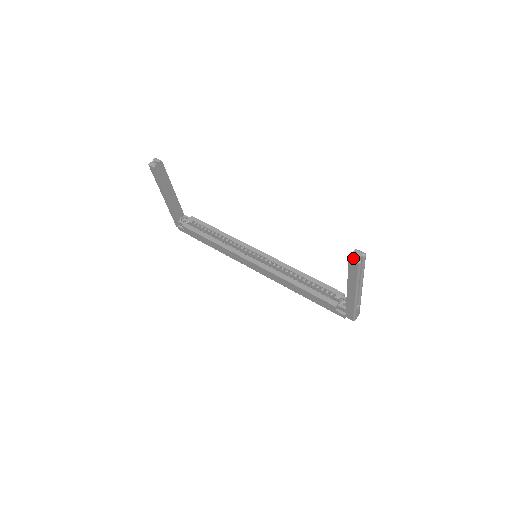
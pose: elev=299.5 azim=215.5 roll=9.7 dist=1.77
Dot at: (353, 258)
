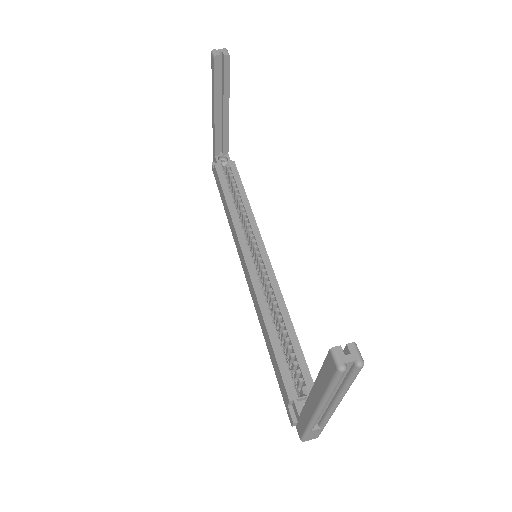
Dot at: (336, 354)
